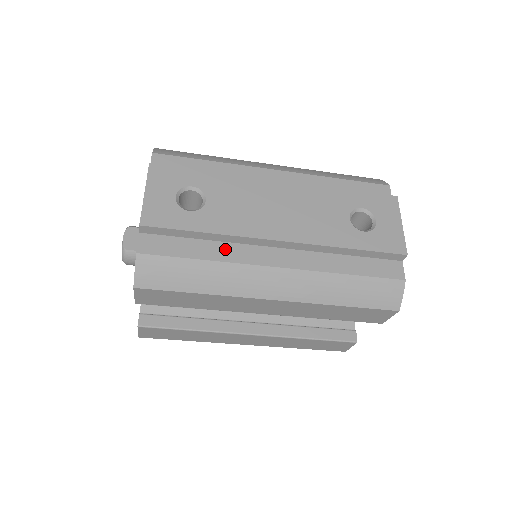
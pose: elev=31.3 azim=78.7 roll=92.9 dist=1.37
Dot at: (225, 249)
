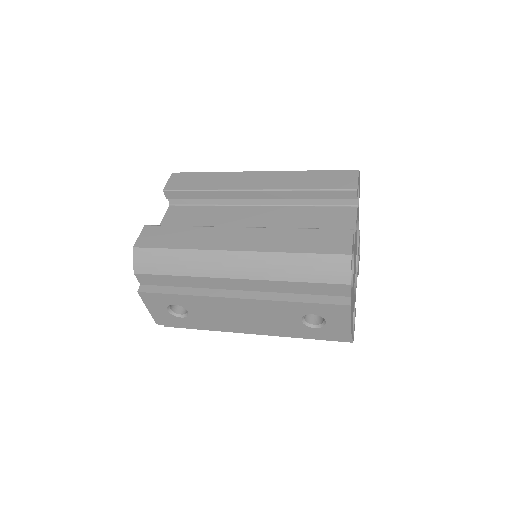
Dot at: occluded
